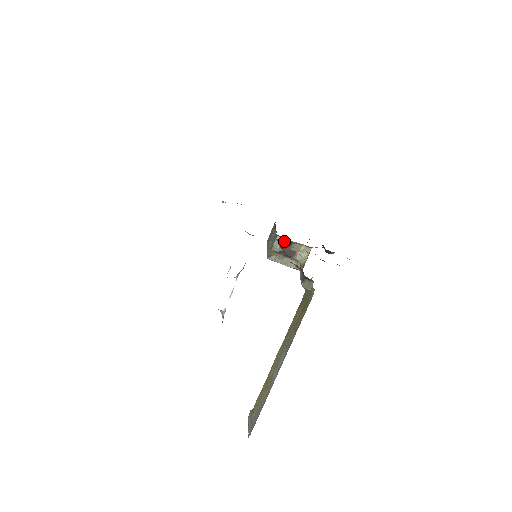
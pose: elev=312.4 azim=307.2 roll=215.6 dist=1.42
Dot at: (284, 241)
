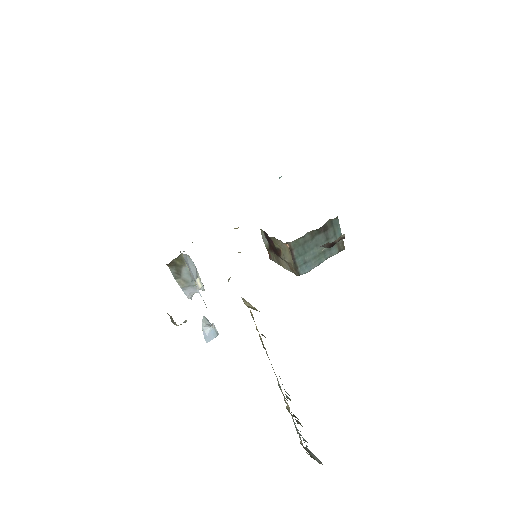
Dot at: (266, 235)
